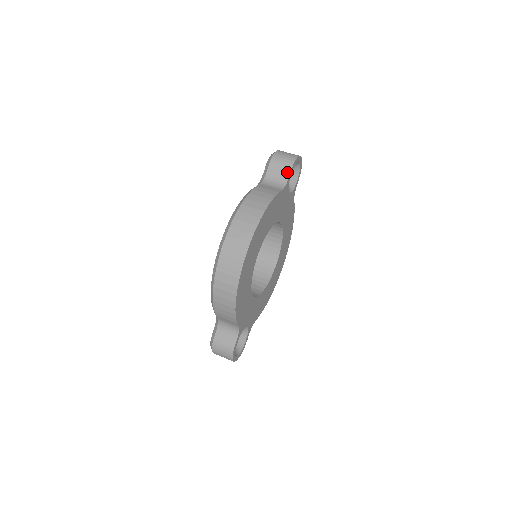
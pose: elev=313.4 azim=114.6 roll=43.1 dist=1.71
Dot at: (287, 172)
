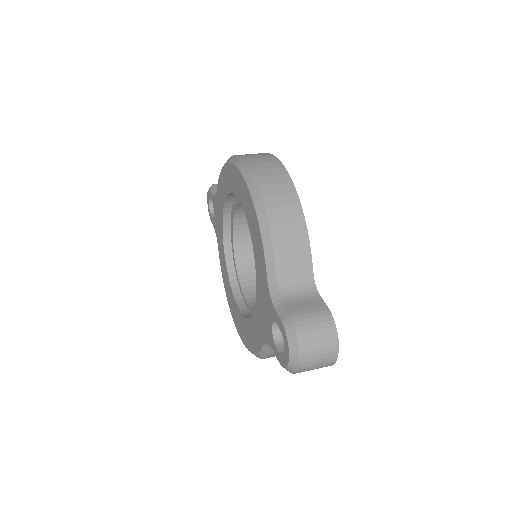
Dot at: occluded
